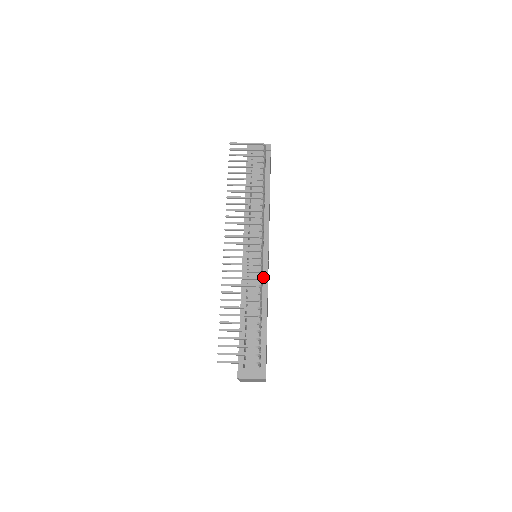
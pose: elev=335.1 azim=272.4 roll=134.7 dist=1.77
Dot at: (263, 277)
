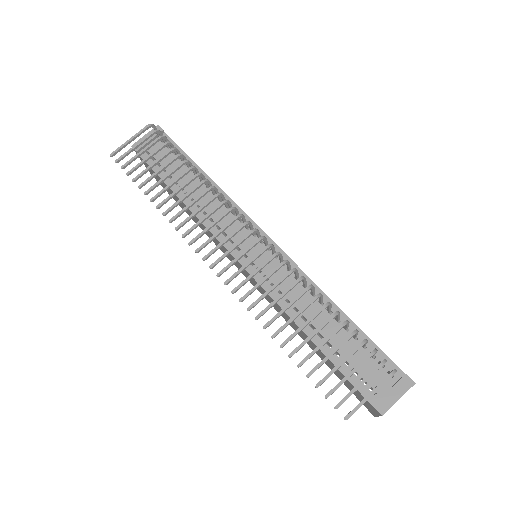
Dot at: (290, 269)
